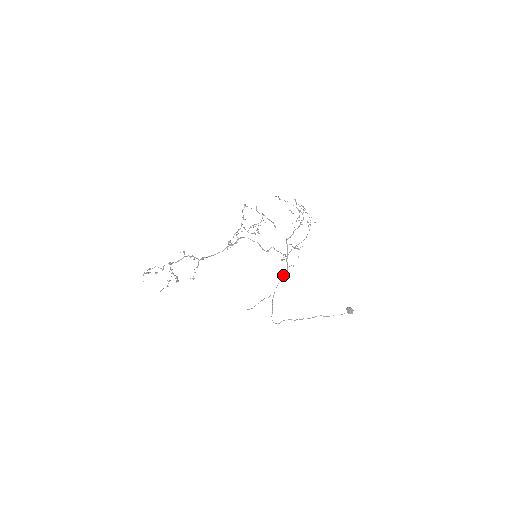
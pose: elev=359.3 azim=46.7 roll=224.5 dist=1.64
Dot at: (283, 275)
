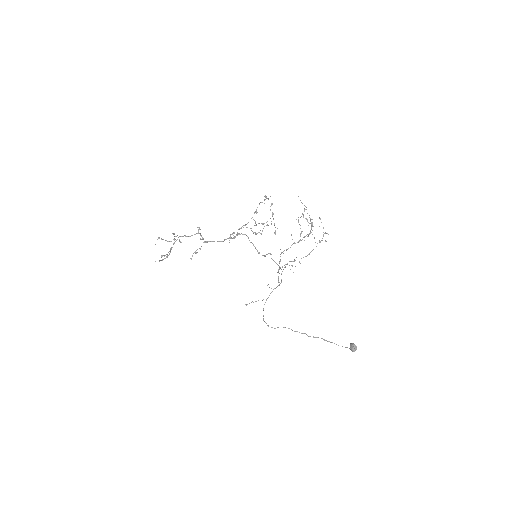
Dot at: (278, 285)
